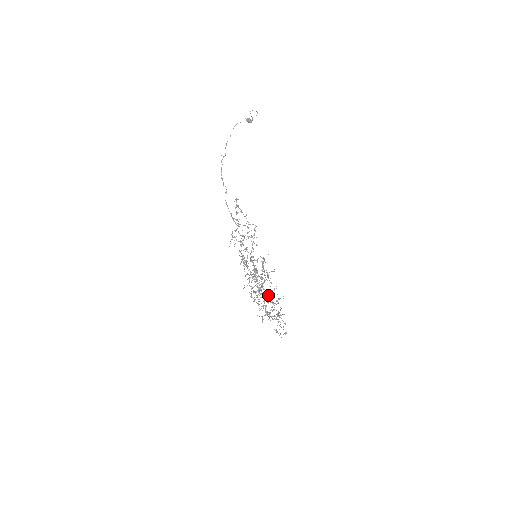
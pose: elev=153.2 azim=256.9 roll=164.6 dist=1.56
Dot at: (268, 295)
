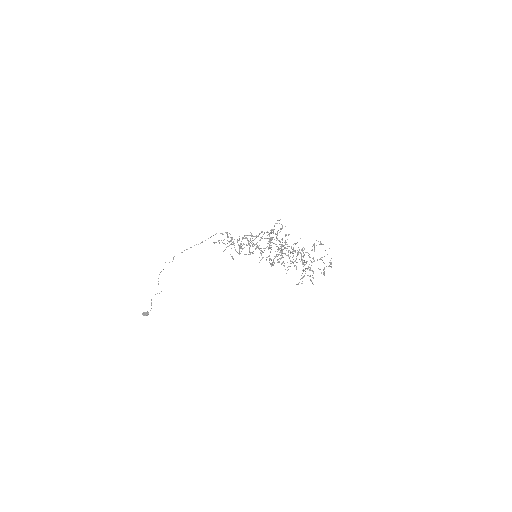
Dot at: occluded
